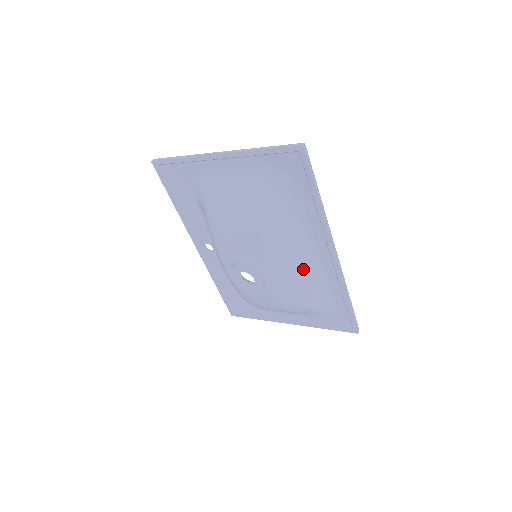
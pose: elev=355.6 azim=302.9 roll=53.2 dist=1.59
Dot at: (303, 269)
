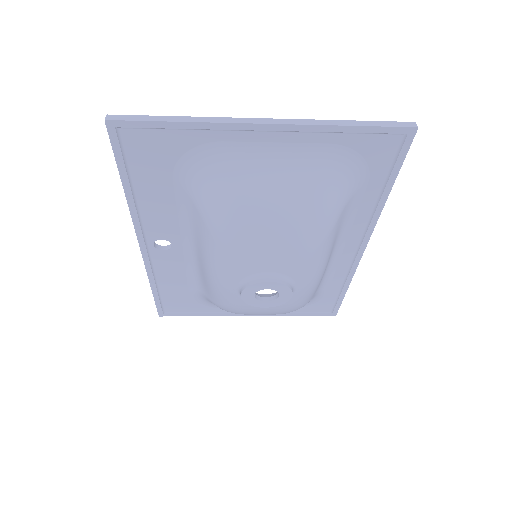
Dot at: occluded
